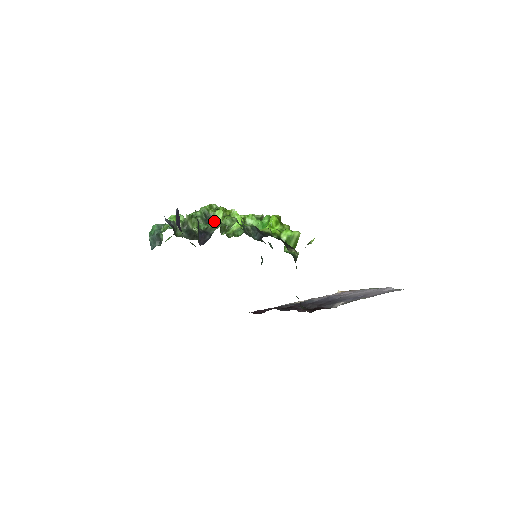
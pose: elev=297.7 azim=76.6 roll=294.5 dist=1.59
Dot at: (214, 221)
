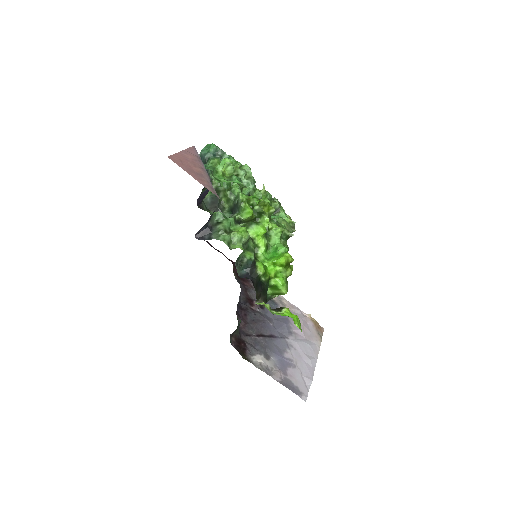
Dot at: (239, 213)
